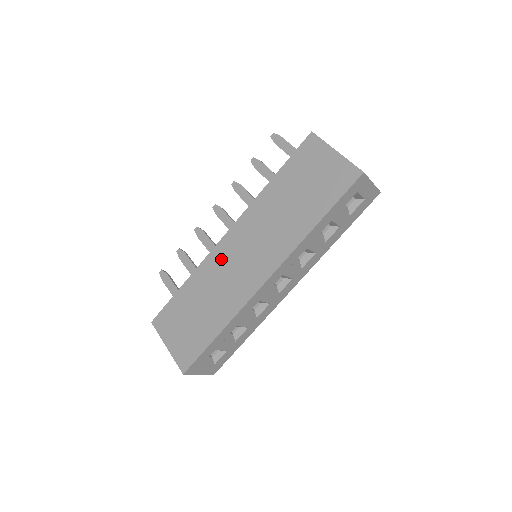
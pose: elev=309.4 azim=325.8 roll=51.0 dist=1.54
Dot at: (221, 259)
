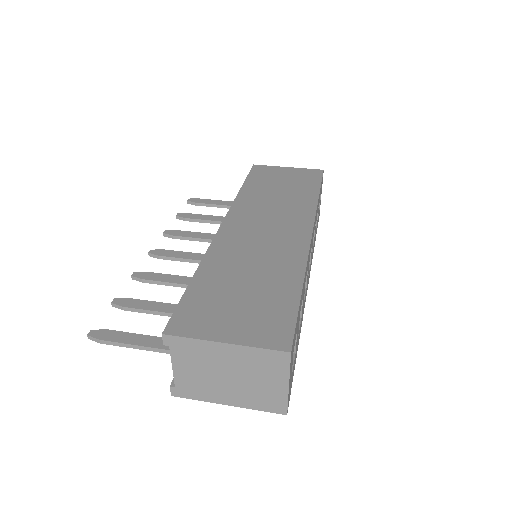
Dot at: (235, 240)
